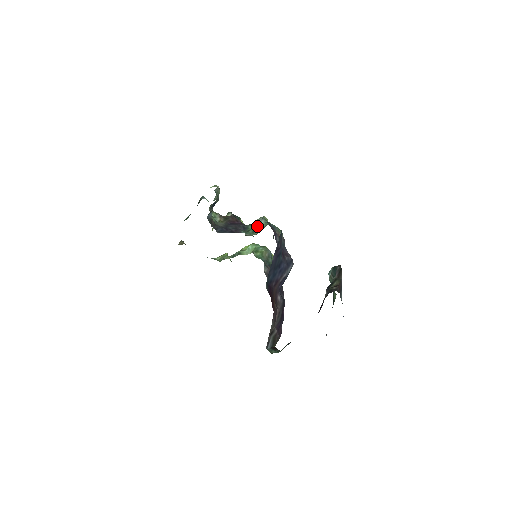
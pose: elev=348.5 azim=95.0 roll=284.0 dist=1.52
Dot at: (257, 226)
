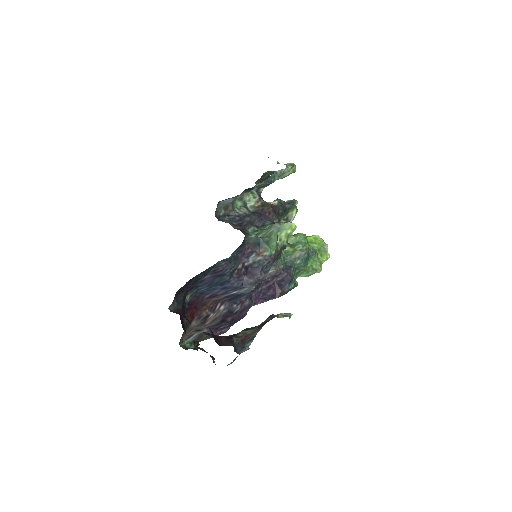
Dot at: (266, 231)
